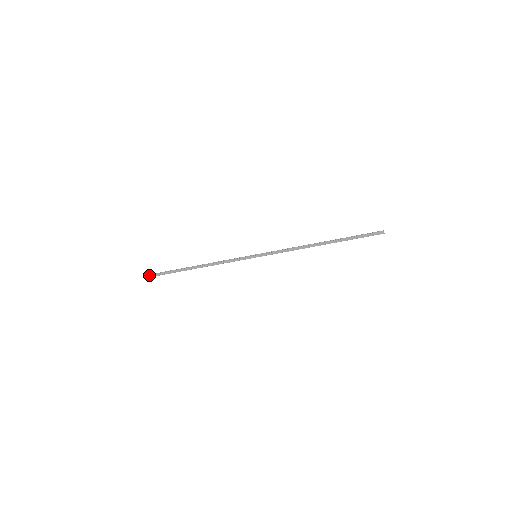
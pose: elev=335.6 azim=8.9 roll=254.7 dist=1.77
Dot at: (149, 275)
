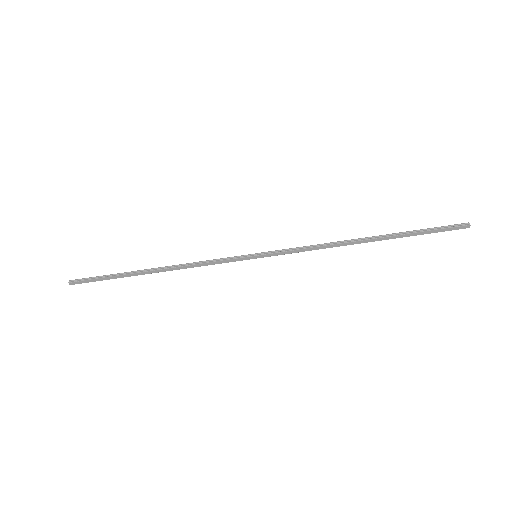
Dot at: (77, 281)
